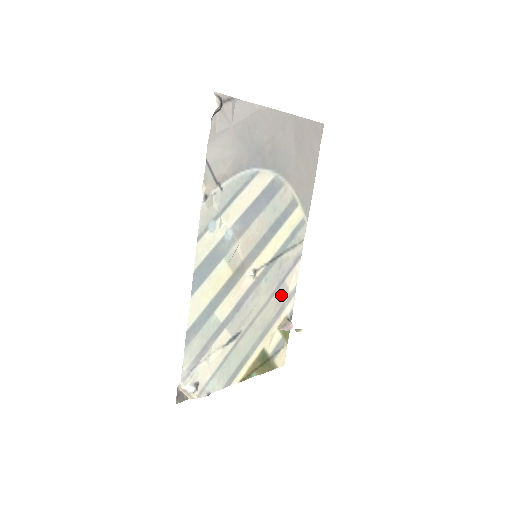
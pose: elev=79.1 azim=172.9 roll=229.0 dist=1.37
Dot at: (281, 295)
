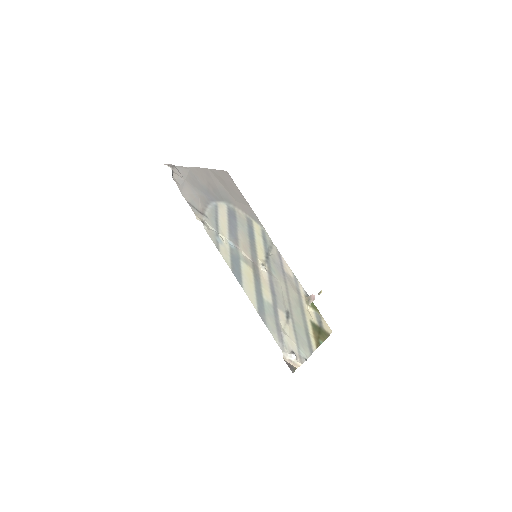
Dot at: (290, 281)
